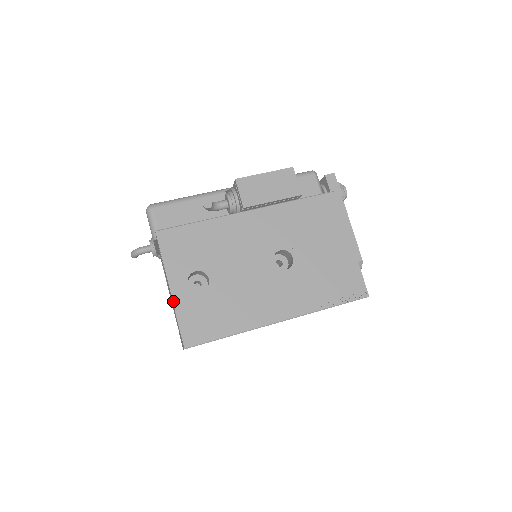
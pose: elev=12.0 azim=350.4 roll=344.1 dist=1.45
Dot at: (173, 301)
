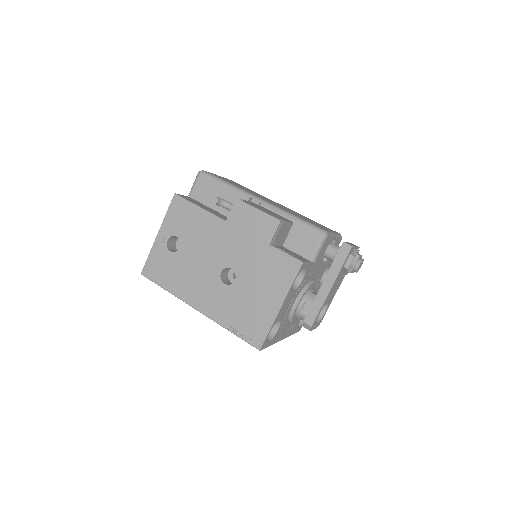
Dot at: (154, 243)
